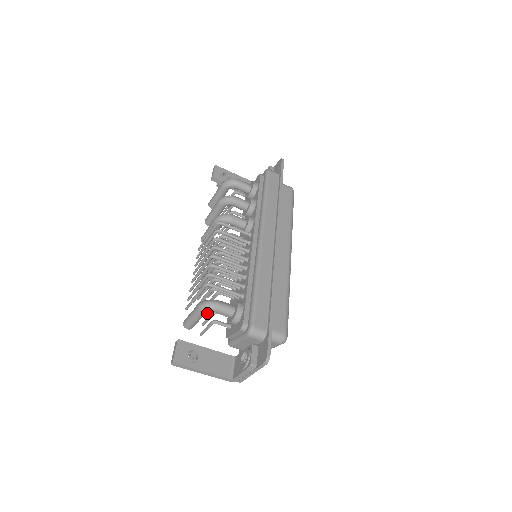
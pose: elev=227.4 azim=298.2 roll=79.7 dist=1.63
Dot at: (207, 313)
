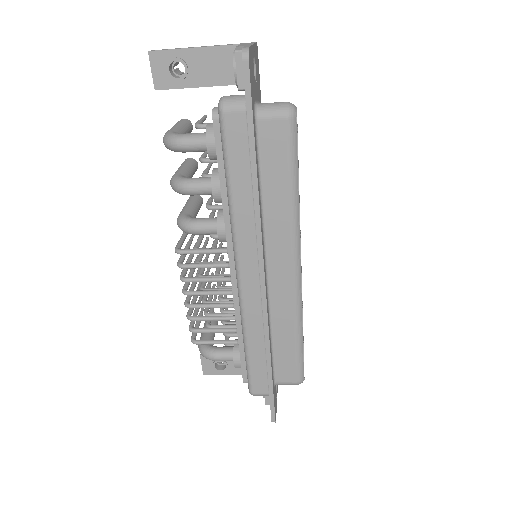
Dot at: occluded
